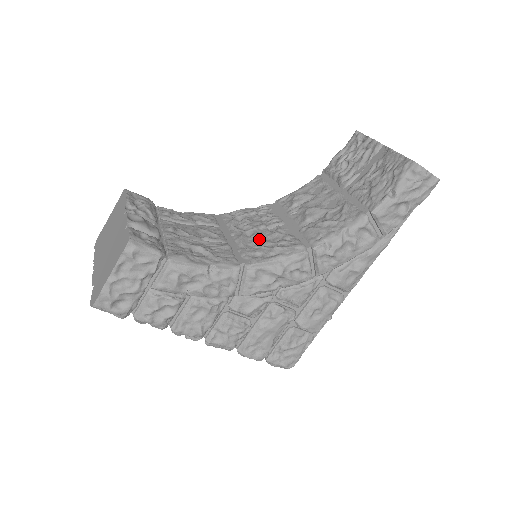
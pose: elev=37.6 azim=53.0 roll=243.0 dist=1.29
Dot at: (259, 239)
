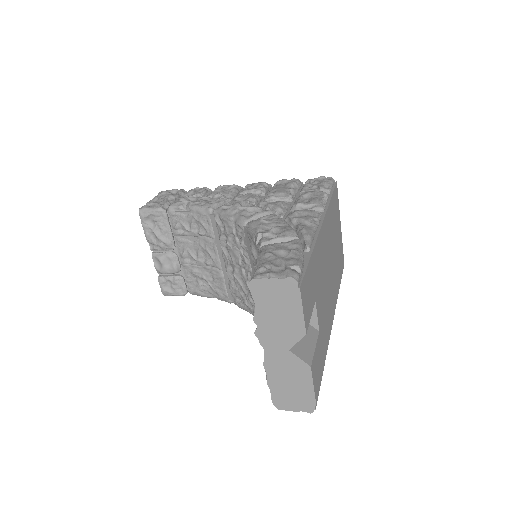
Dot at: (237, 281)
